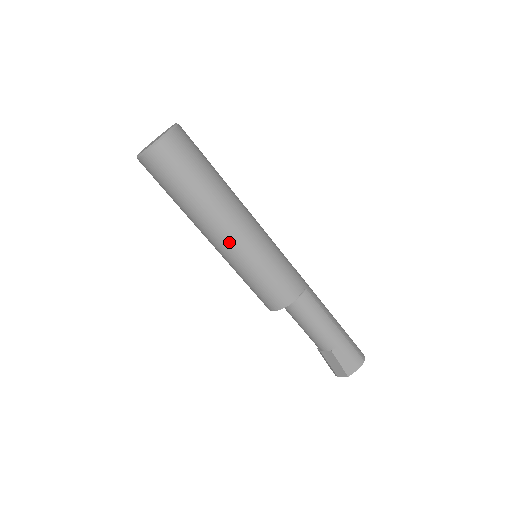
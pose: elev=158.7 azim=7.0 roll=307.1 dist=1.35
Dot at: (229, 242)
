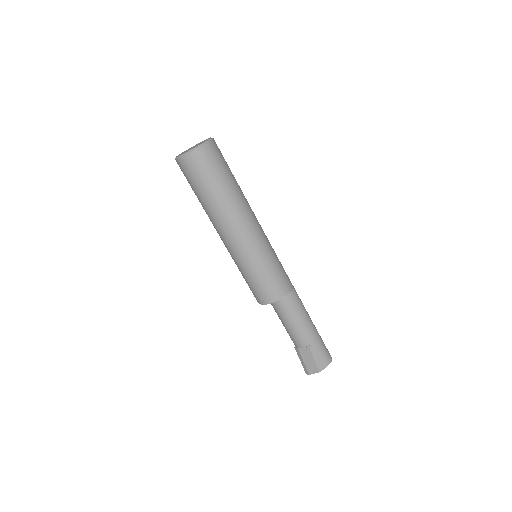
Dot at: (242, 237)
